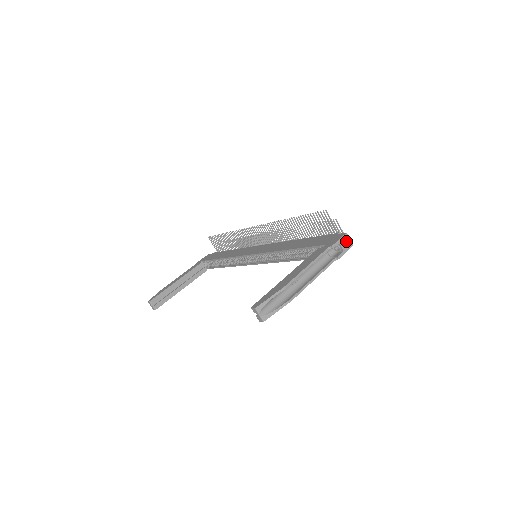
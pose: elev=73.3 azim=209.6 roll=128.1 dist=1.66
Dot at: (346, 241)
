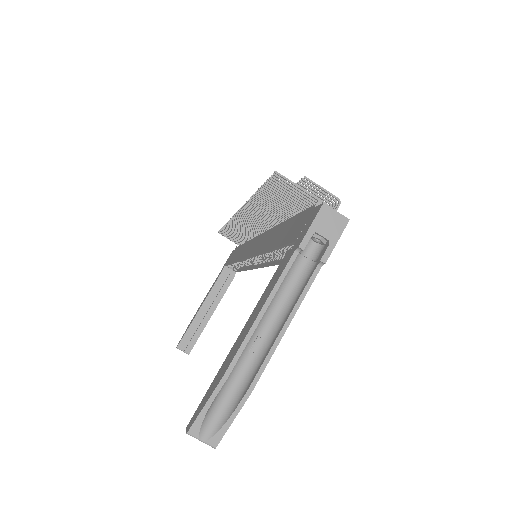
Dot at: (329, 219)
